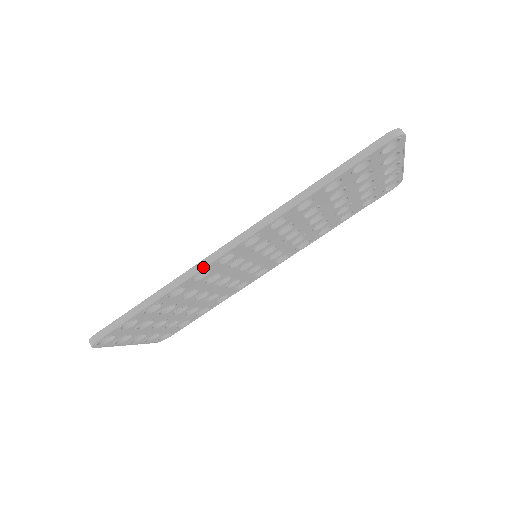
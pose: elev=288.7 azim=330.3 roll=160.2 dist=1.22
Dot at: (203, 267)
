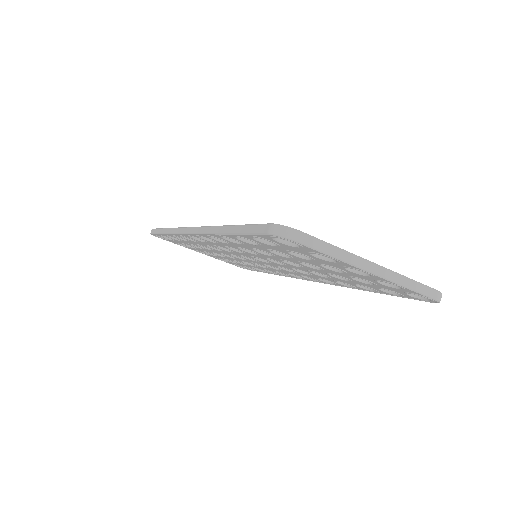
Dot at: (178, 233)
